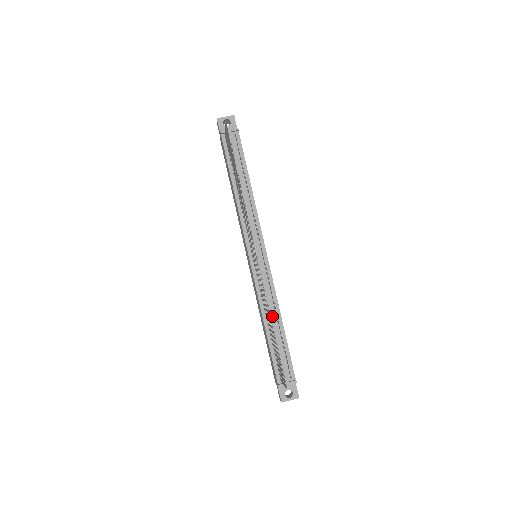
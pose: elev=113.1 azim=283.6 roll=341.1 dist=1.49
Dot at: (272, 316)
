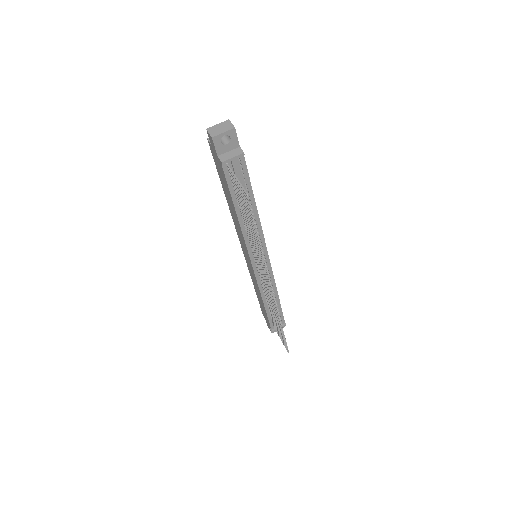
Dot at: occluded
